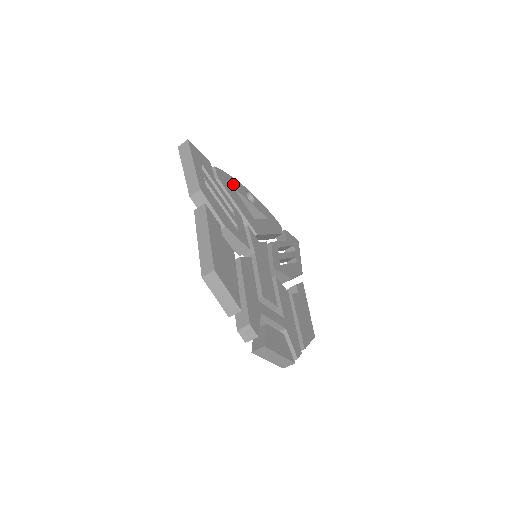
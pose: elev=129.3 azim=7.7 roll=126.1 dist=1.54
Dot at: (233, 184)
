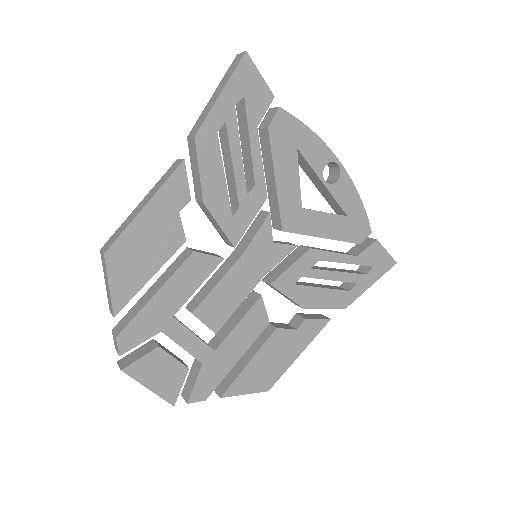
Dot at: (303, 144)
